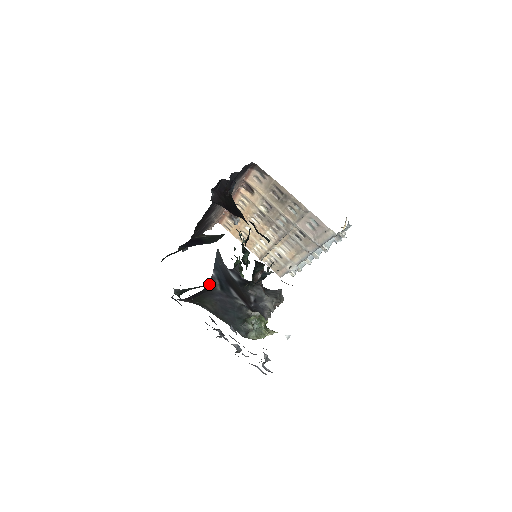
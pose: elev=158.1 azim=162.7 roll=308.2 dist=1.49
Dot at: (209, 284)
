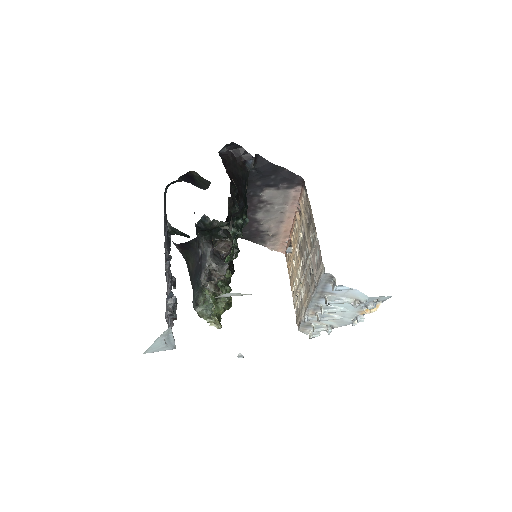
Dot at: (196, 239)
